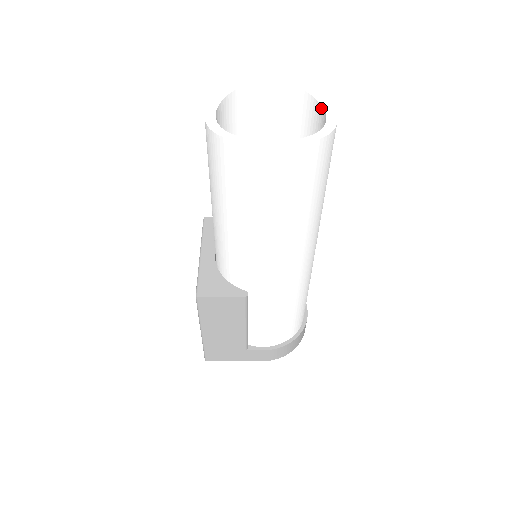
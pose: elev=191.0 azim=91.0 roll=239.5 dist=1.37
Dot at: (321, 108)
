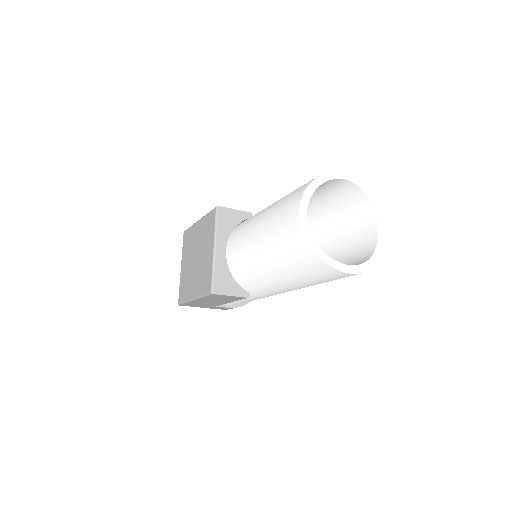
Dot at: (375, 218)
